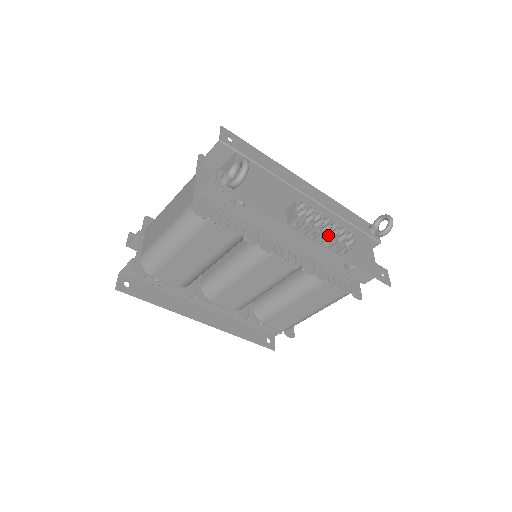
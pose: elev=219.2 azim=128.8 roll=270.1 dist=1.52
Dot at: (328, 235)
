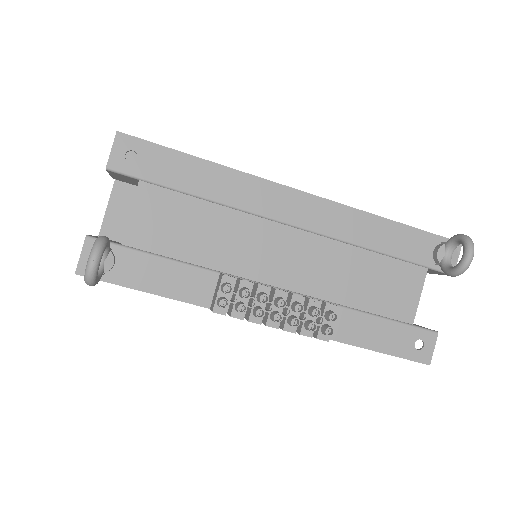
Dot at: (283, 321)
